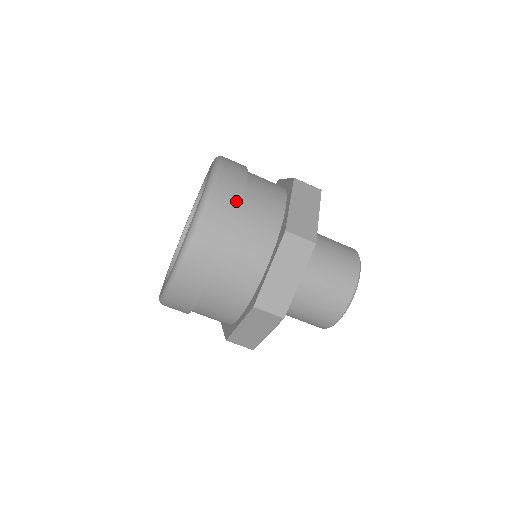
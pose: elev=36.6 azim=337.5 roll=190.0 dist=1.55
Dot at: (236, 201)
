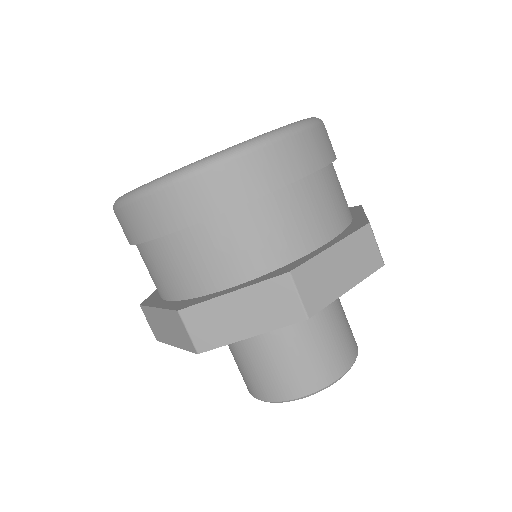
Dot at: (333, 156)
